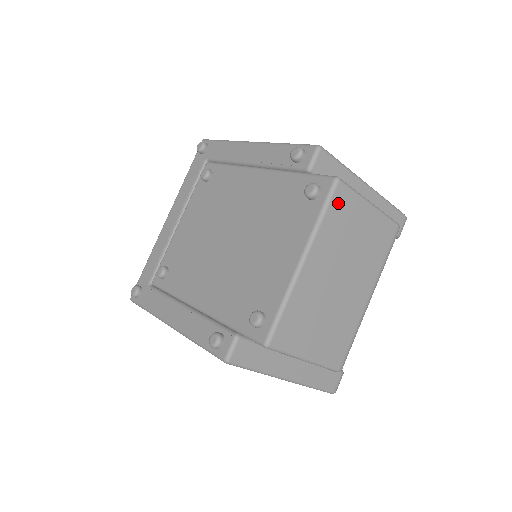
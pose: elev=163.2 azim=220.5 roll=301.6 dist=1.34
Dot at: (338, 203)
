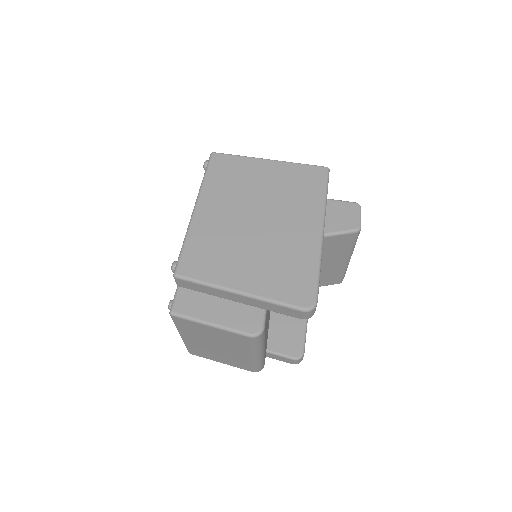
Dot at: (181, 323)
